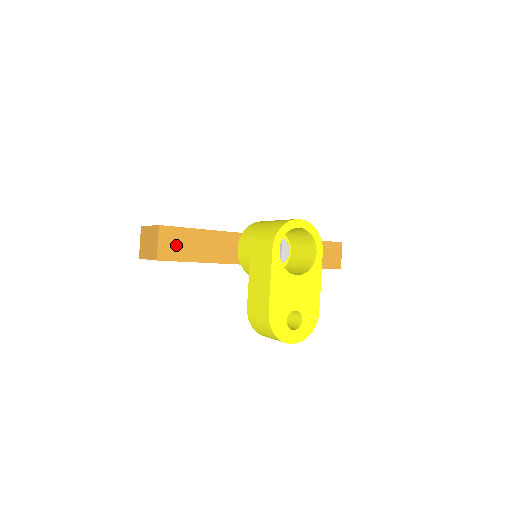
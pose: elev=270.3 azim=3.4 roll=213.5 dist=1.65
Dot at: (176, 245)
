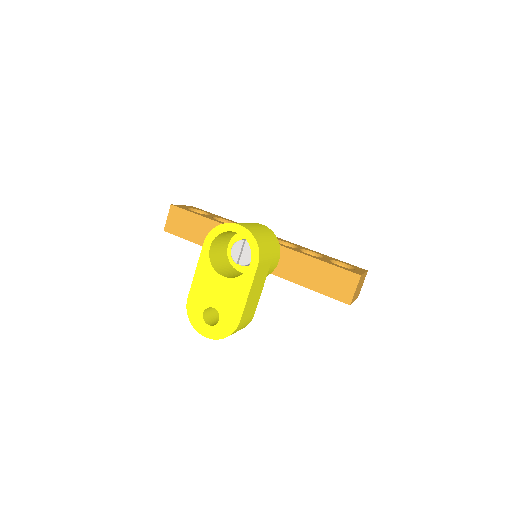
Dot at: (180, 223)
